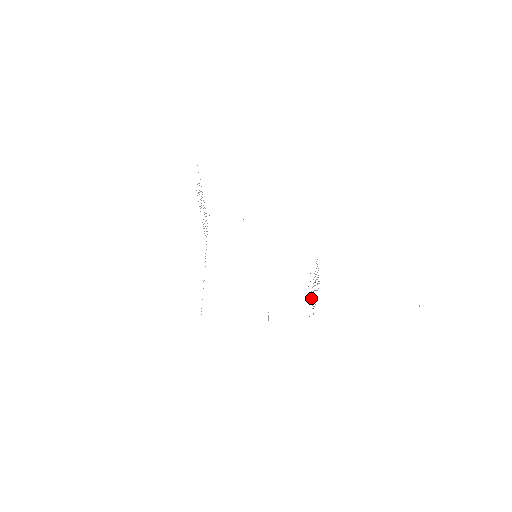
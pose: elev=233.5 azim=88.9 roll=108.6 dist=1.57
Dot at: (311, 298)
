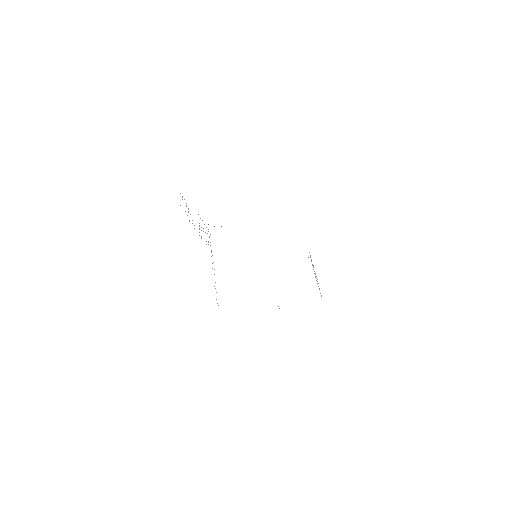
Dot at: occluded
